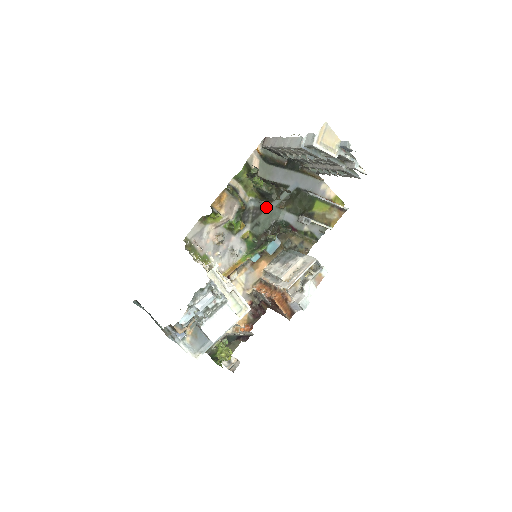
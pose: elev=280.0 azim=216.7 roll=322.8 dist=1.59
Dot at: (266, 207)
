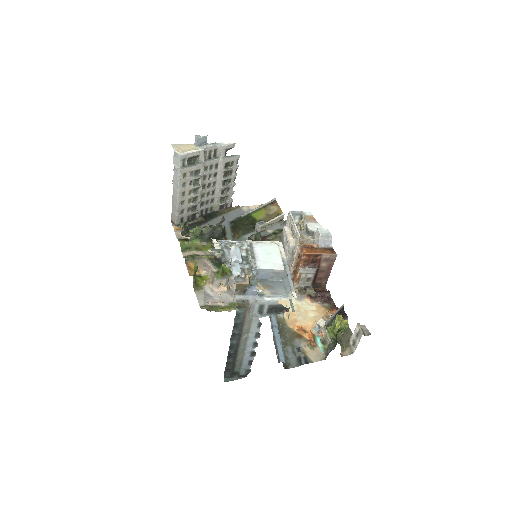
Dot at: occluded
